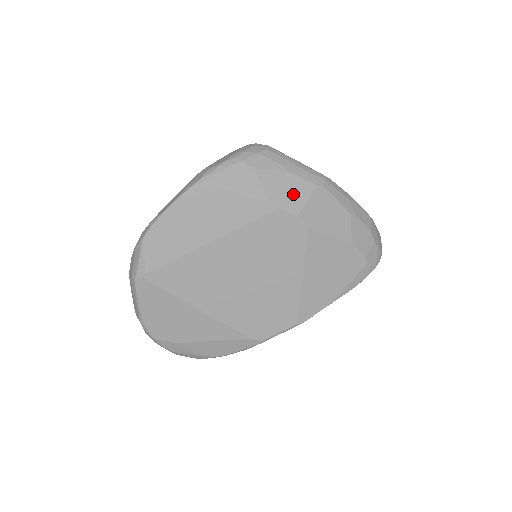
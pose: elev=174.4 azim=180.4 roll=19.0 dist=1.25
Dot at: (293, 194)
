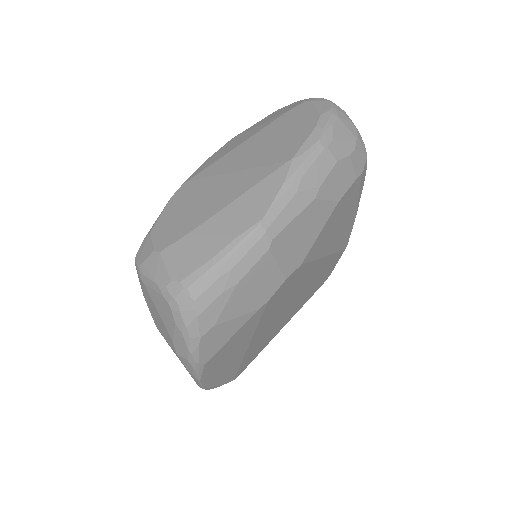
Dot at: (263, 282)
